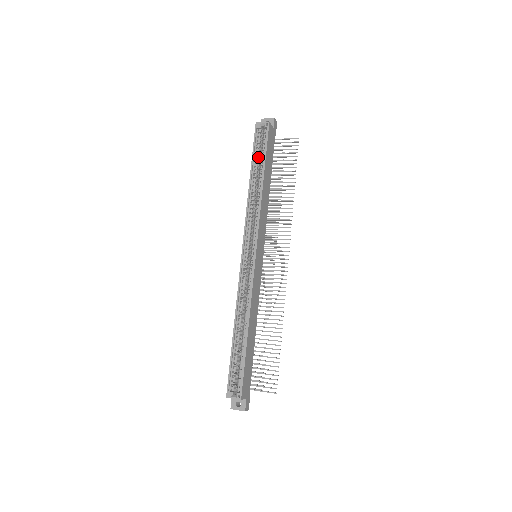
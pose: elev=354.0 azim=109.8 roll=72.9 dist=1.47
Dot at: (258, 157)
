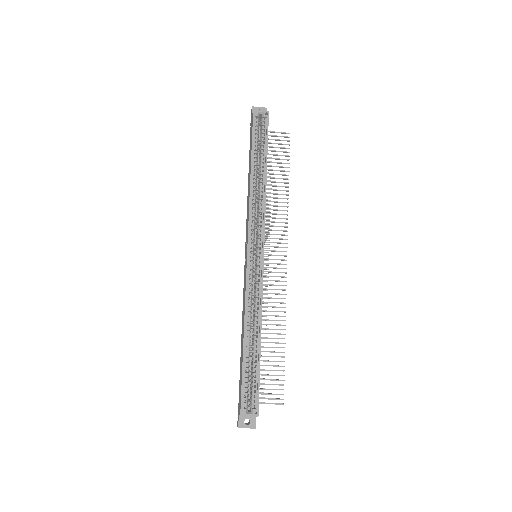
Dot at: (257, 148)
